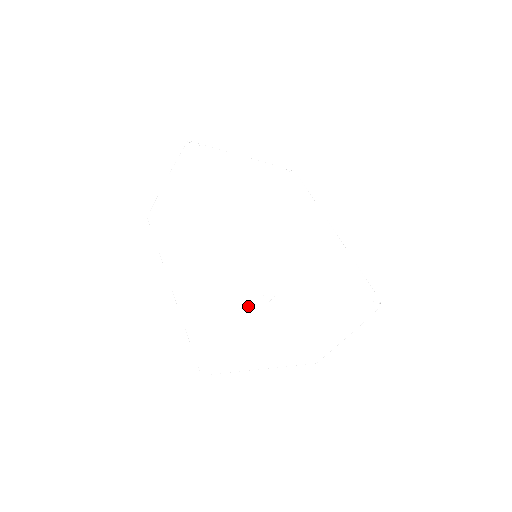
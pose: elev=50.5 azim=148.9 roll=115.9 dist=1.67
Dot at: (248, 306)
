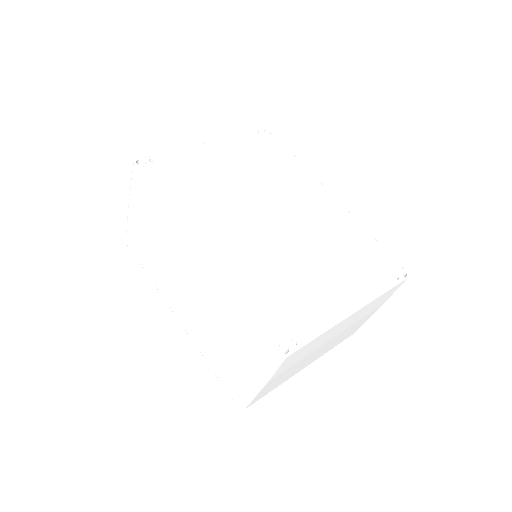
Dot at: (266, 359)
